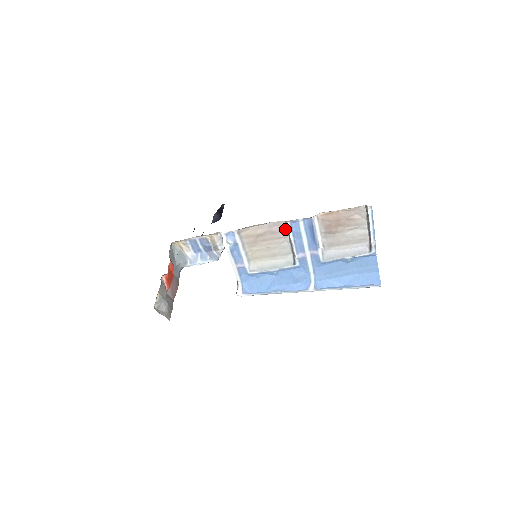
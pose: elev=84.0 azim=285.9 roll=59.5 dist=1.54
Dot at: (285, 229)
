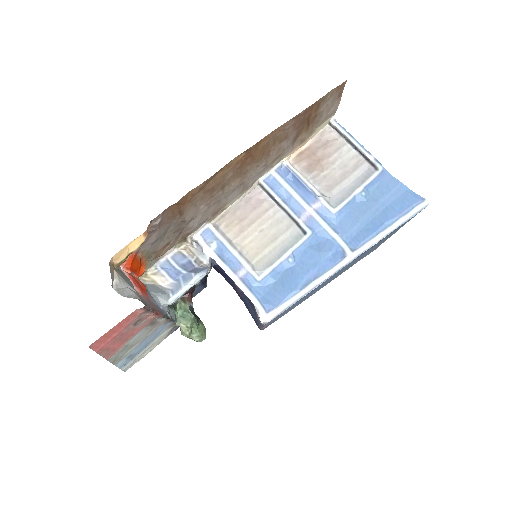
Dot at: (265, 196)
